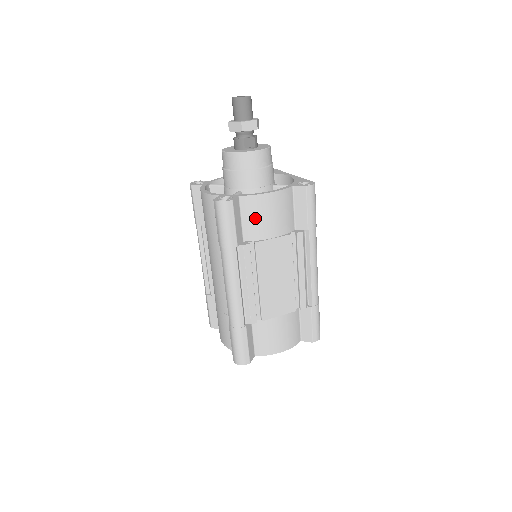
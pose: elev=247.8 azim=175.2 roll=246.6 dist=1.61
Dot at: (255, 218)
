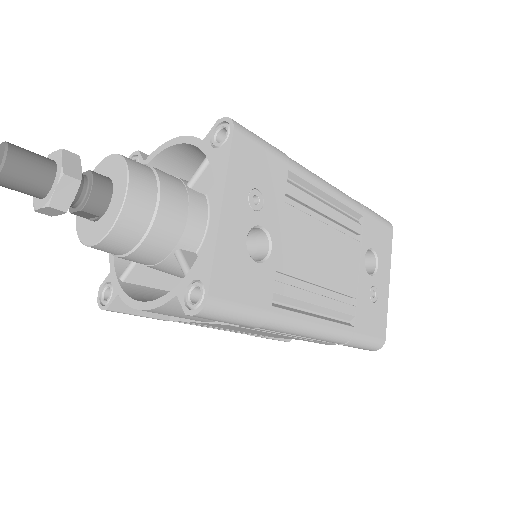
Dot at: occluded
